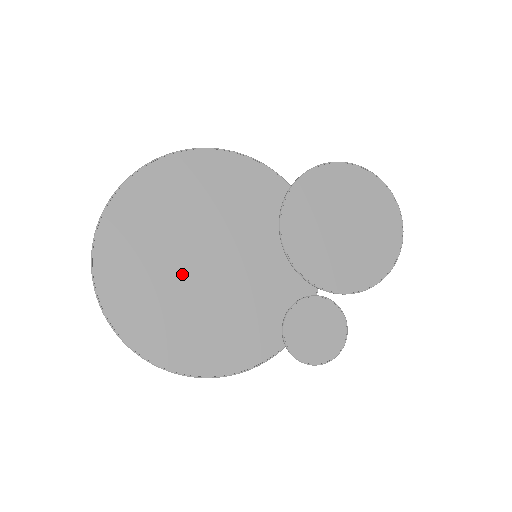
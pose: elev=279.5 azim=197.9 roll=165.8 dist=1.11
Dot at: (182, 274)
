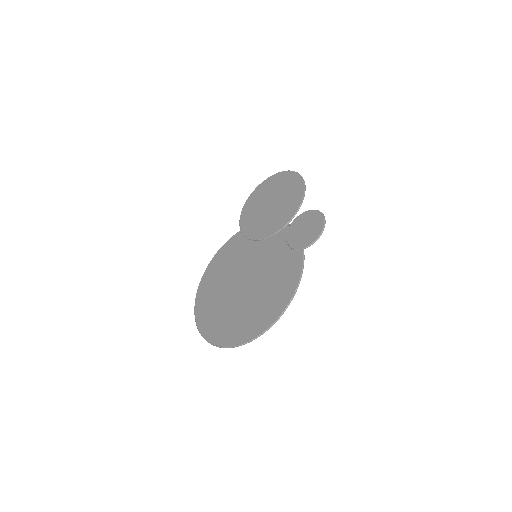
Dot at: (240, 298)
